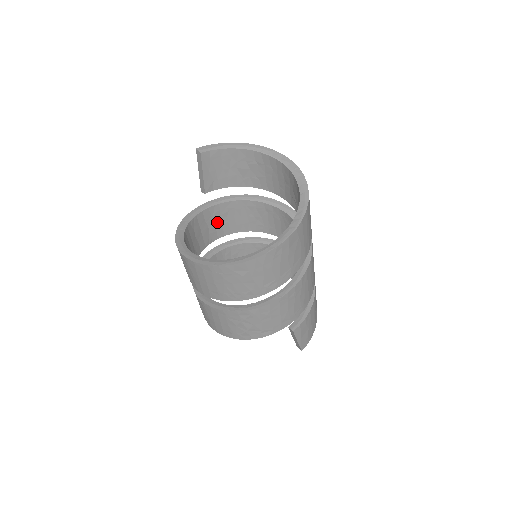
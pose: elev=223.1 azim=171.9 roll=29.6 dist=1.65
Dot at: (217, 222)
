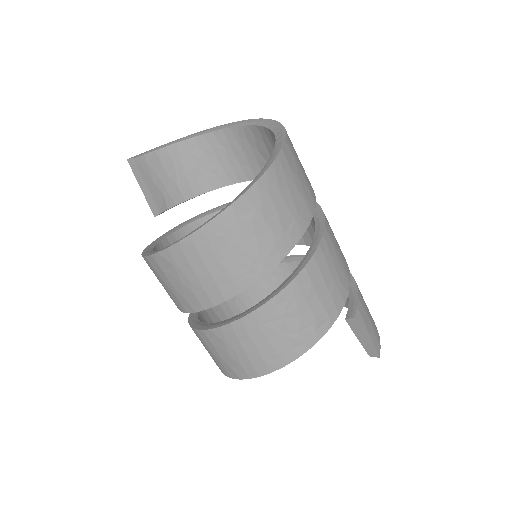
Dot at: occluded
